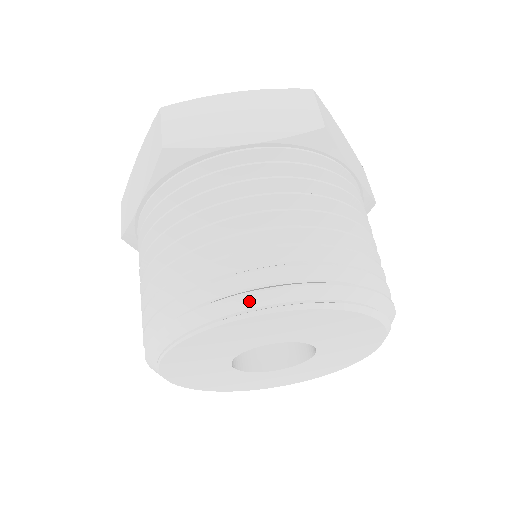
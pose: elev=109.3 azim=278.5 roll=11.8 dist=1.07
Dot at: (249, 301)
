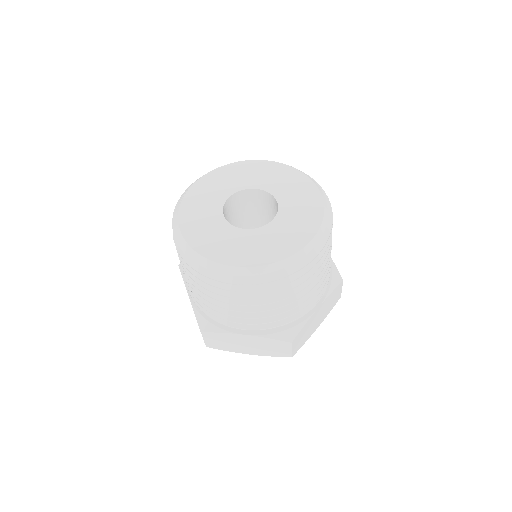
Dot at: occluded
